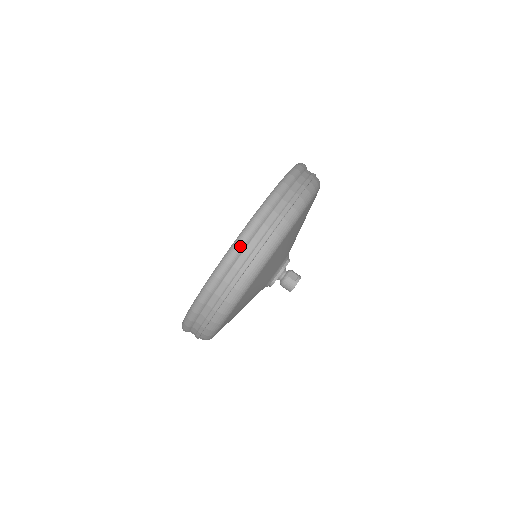
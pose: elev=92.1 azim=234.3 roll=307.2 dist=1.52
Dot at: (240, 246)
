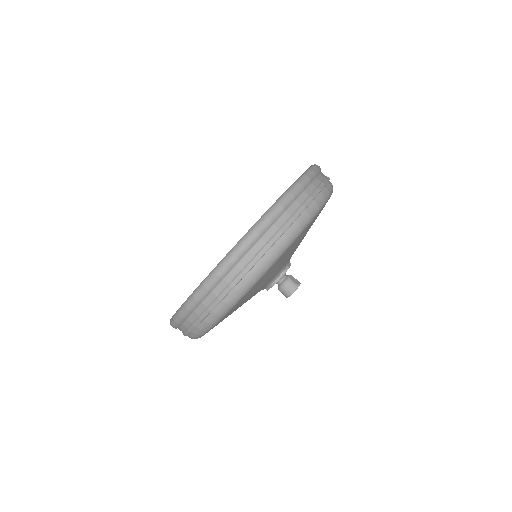
Dot at: (284, 204)
